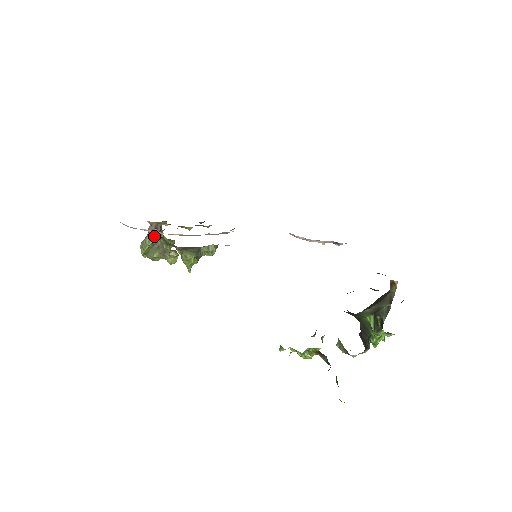
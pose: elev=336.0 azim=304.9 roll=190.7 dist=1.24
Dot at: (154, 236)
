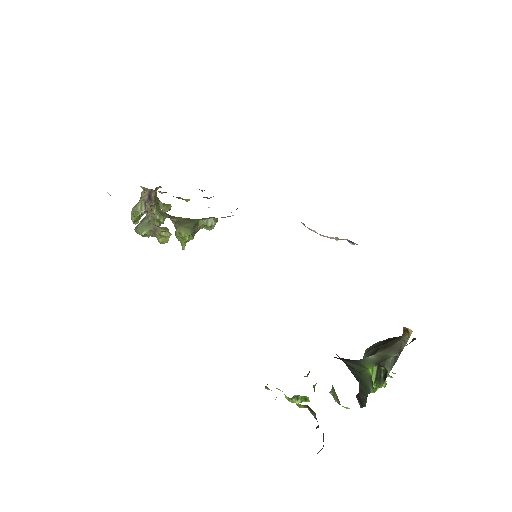
Dot at: occluded
